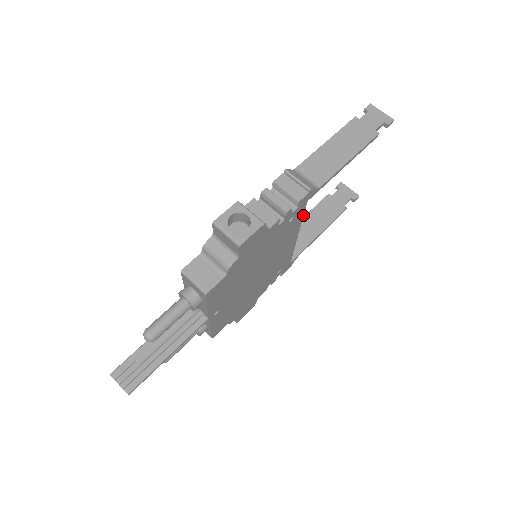
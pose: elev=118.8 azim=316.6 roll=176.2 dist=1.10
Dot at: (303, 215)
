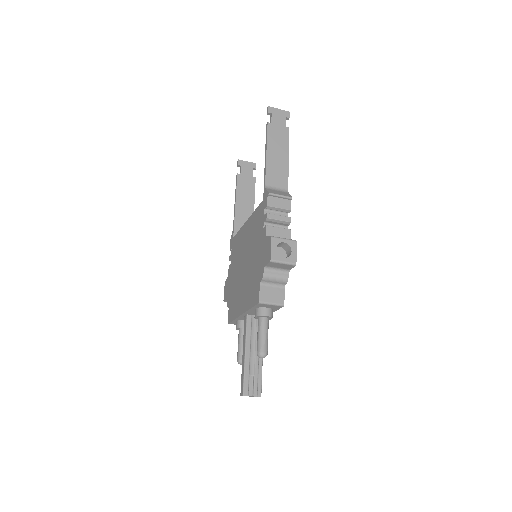
Dot at: occluded
